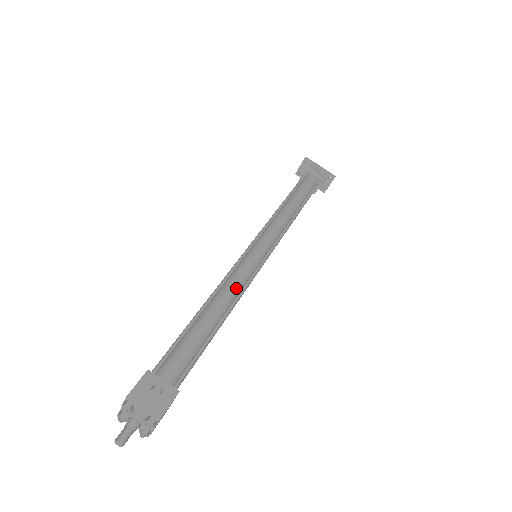
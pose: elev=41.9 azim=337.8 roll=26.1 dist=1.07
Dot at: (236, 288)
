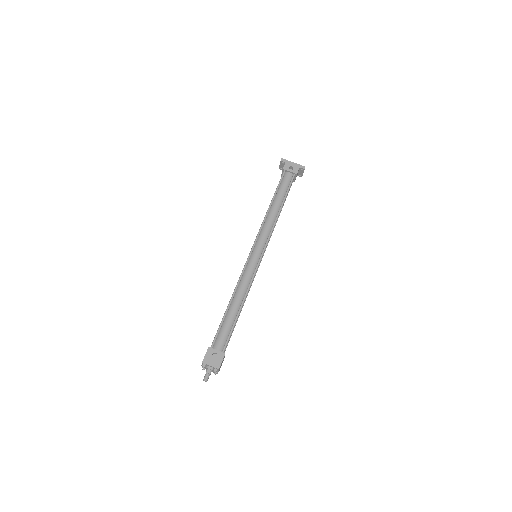
Dot at: (245, 286)
